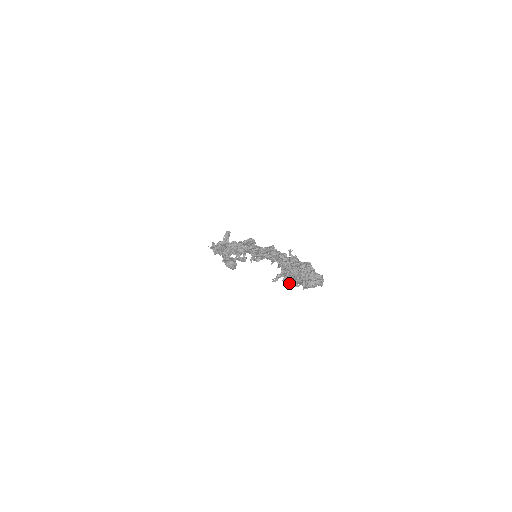
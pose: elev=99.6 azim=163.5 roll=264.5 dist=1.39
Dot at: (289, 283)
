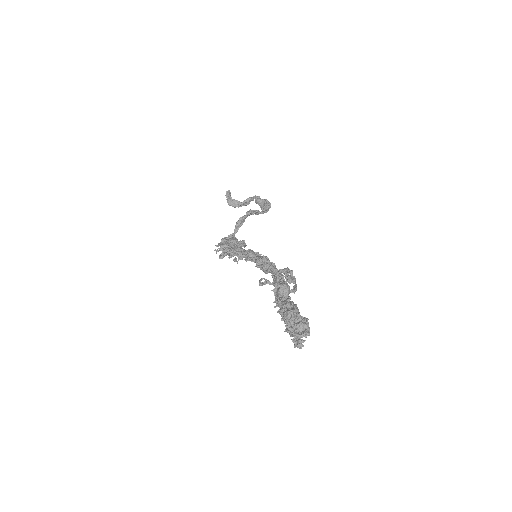
Dot at: occluded
